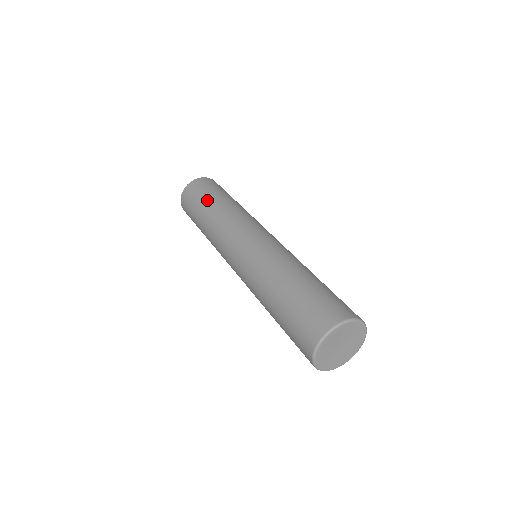
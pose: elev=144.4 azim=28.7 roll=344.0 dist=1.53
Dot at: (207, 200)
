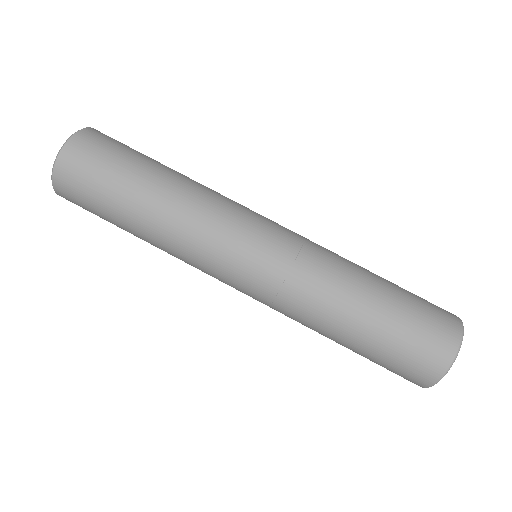
Dot at: (143, 168)
